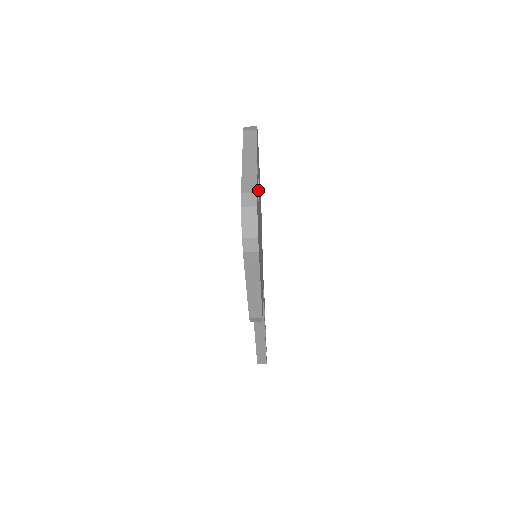
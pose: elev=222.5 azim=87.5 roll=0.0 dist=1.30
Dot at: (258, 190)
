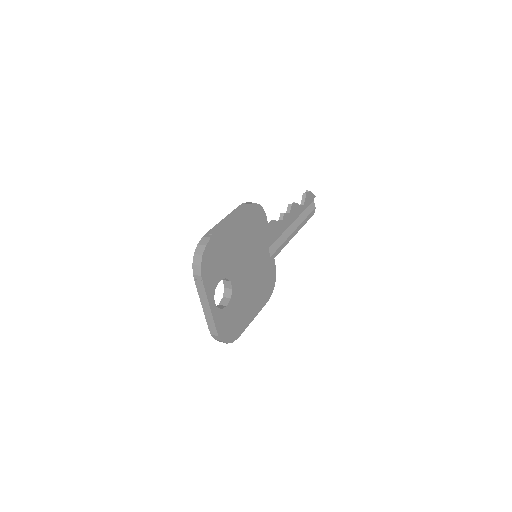
Dot at: (227, 279)
